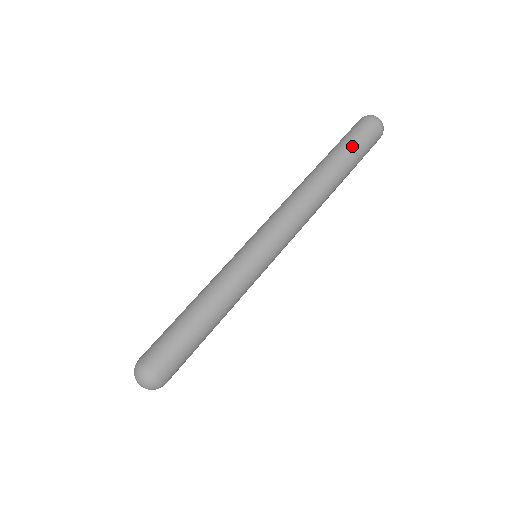
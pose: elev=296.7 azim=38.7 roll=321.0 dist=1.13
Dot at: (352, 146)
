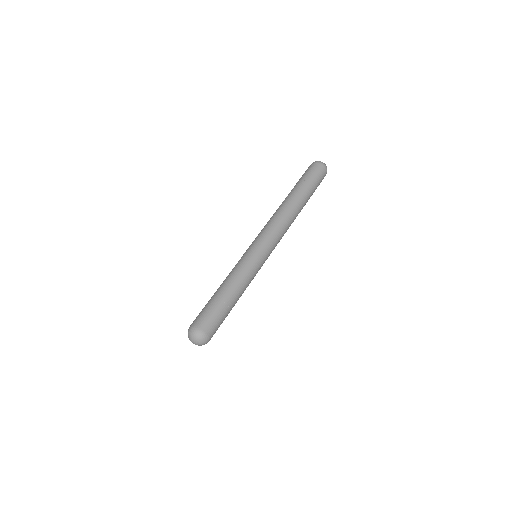
Dot at: (312, 184)
